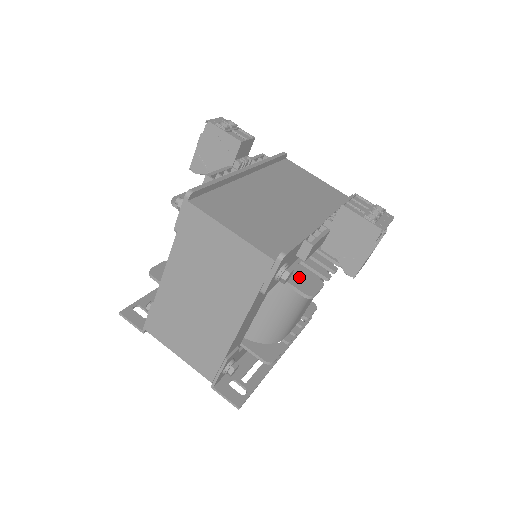
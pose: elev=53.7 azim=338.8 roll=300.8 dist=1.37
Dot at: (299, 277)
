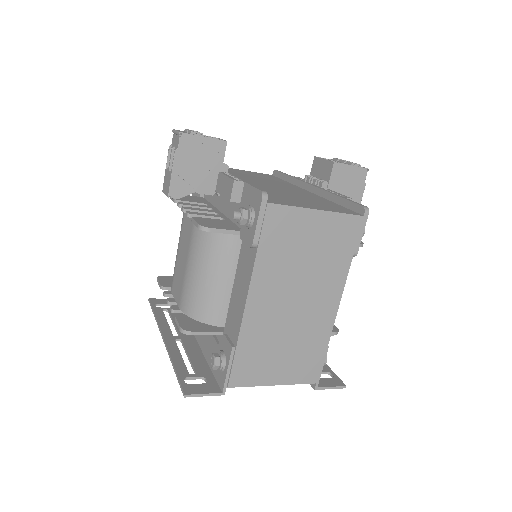
Dot at: occluded
